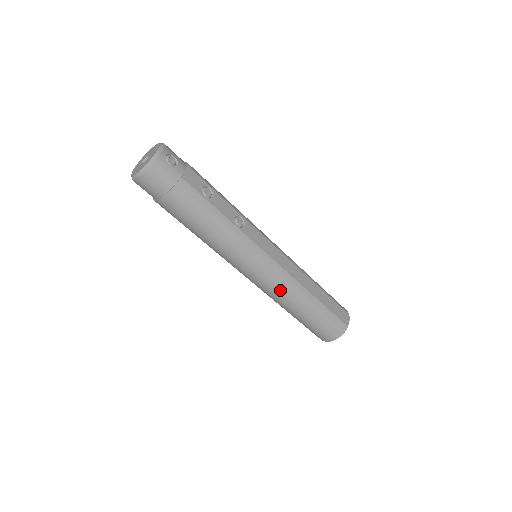
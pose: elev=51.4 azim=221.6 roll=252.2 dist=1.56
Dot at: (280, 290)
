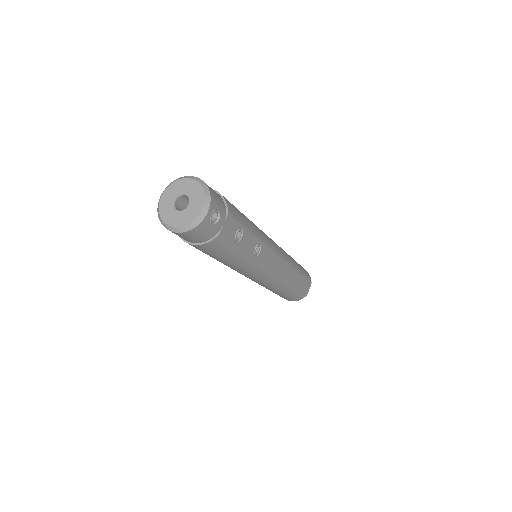
Dot at: (267, 285)
